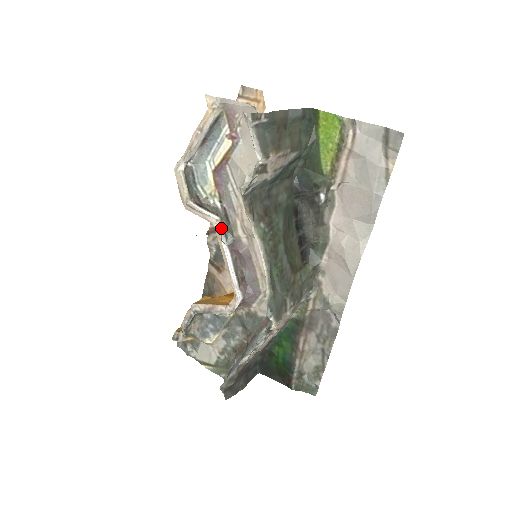
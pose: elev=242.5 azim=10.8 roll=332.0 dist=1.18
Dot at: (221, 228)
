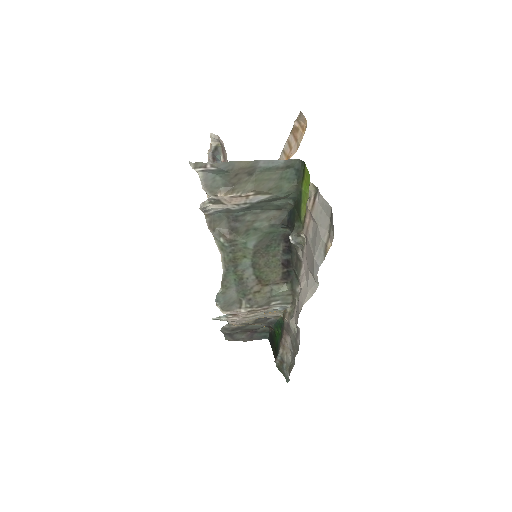
Dot at: occluded
